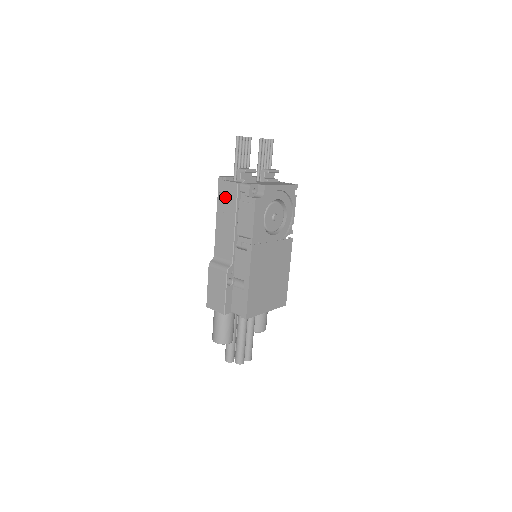
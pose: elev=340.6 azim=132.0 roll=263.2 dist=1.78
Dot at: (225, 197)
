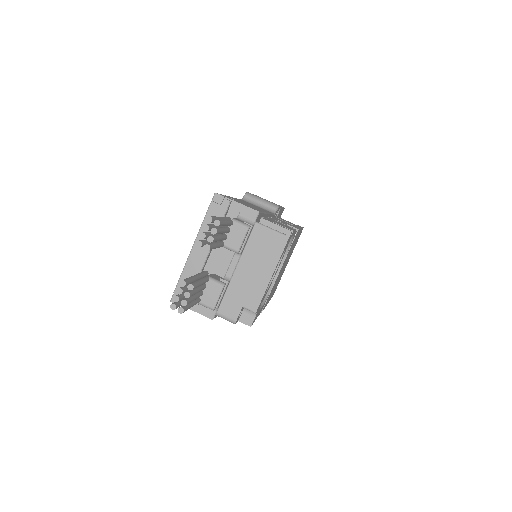
Dot at: occluded
